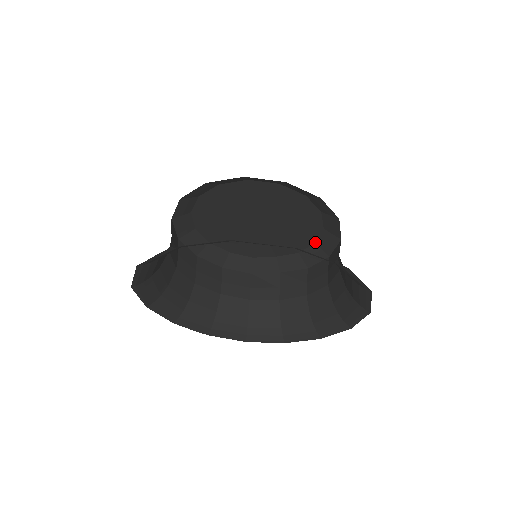
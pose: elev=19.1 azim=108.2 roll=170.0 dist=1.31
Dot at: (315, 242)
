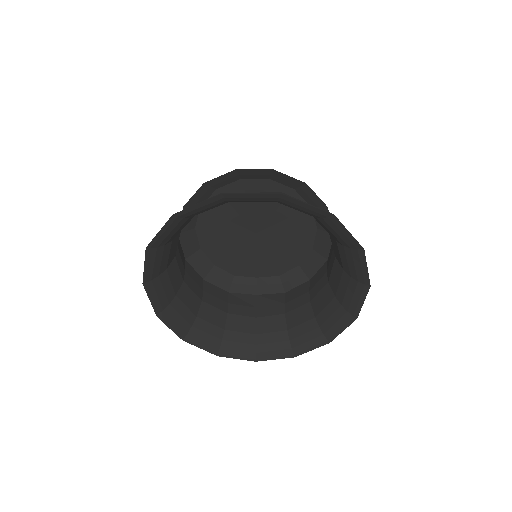
Dot at: (299, 265)
